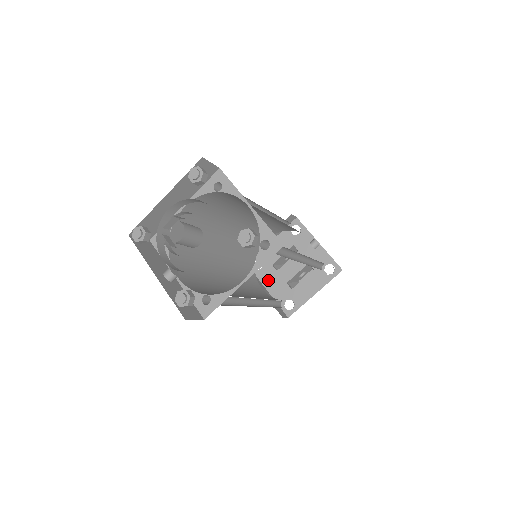
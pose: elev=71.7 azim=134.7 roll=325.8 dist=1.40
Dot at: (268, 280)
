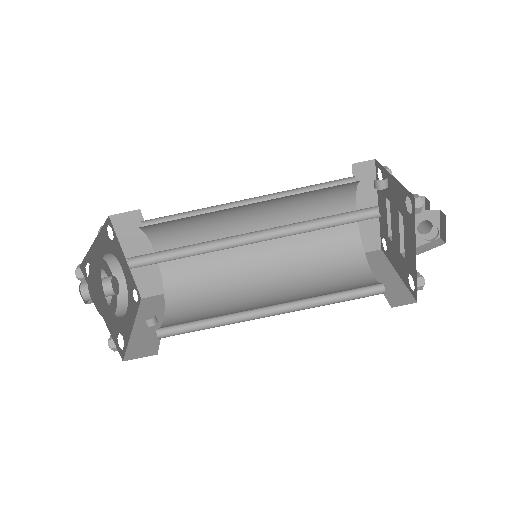
Dot at: (393, 259)
